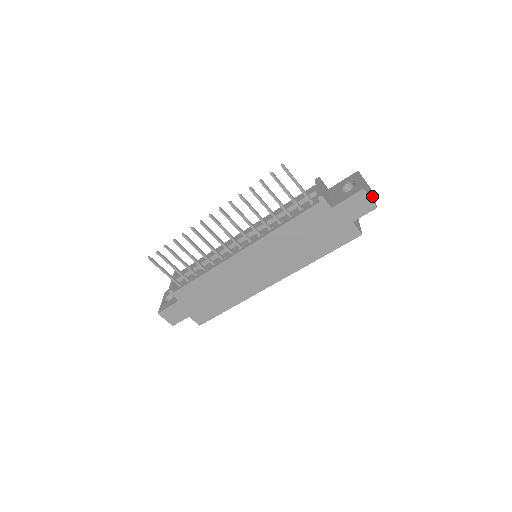
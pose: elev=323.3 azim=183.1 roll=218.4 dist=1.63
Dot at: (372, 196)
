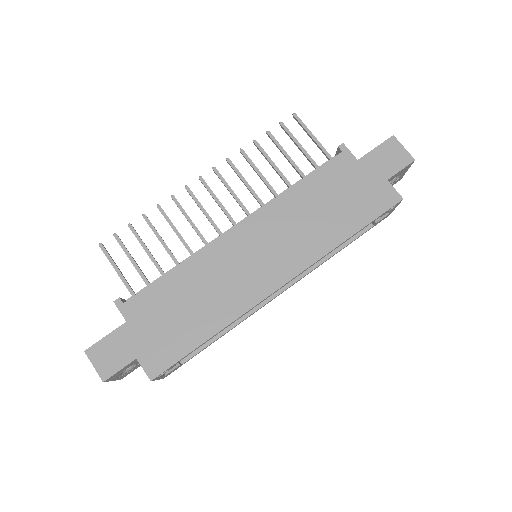
Dot at: occluded
